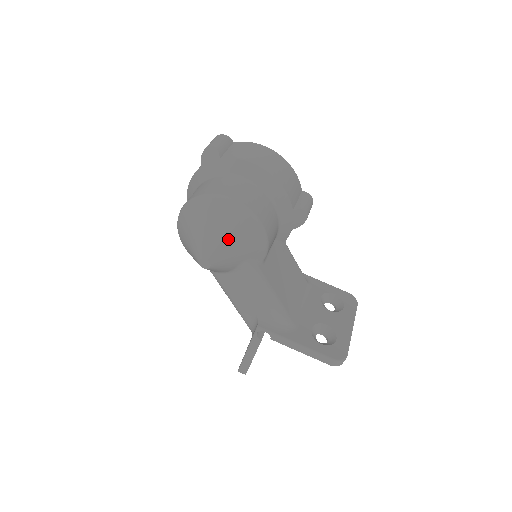
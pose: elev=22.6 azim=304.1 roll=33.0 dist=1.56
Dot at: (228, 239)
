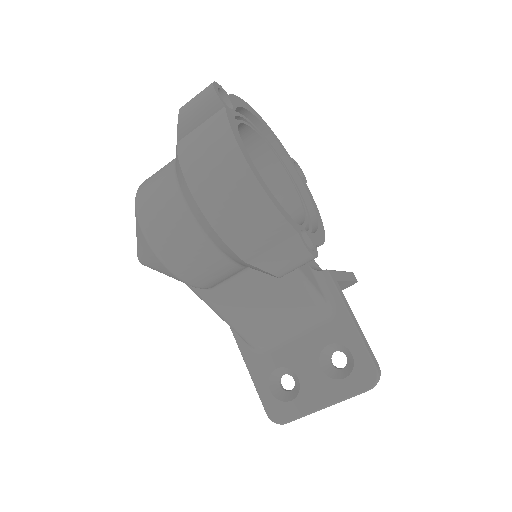
Dot at: (146, 258)
